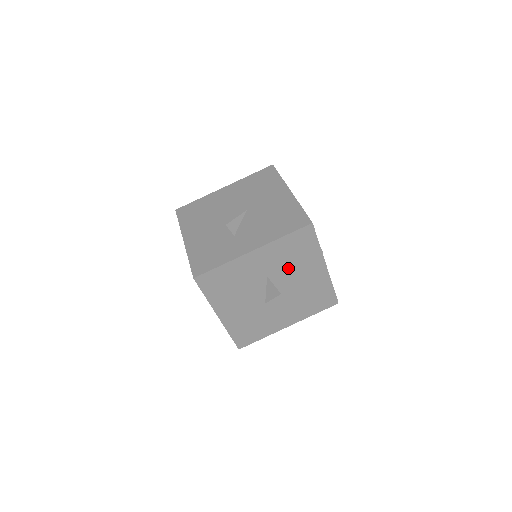
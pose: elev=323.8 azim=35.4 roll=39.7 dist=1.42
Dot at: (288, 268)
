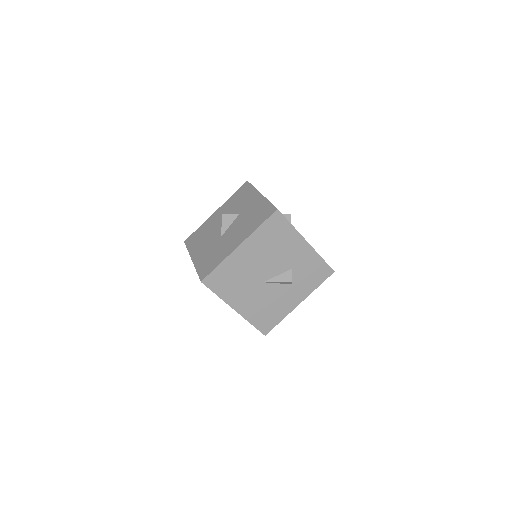
Dot at: (236, 209)
